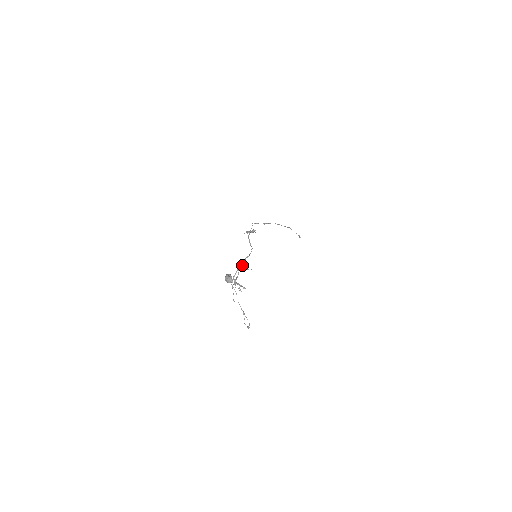
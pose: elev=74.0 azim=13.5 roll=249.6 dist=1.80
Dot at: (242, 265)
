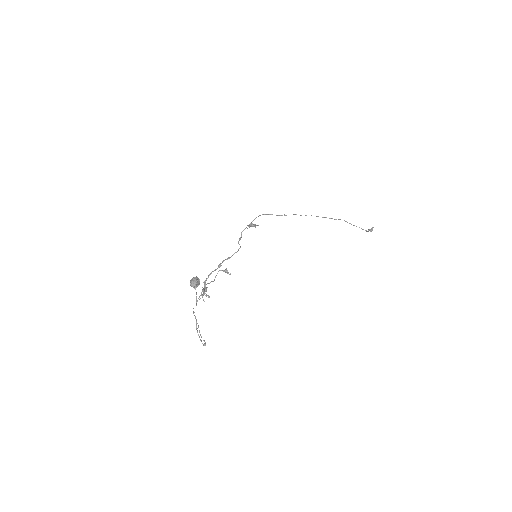
Dot at: occluded
